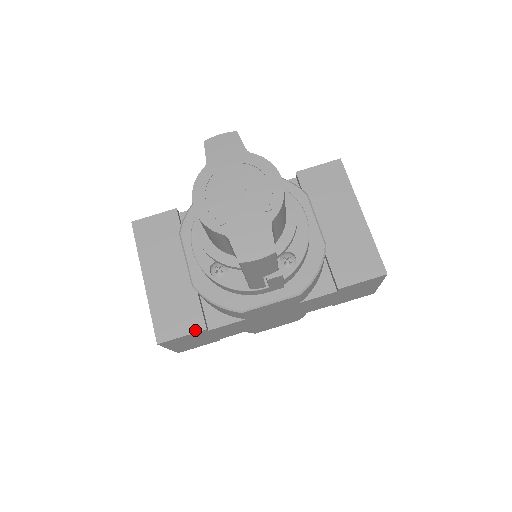
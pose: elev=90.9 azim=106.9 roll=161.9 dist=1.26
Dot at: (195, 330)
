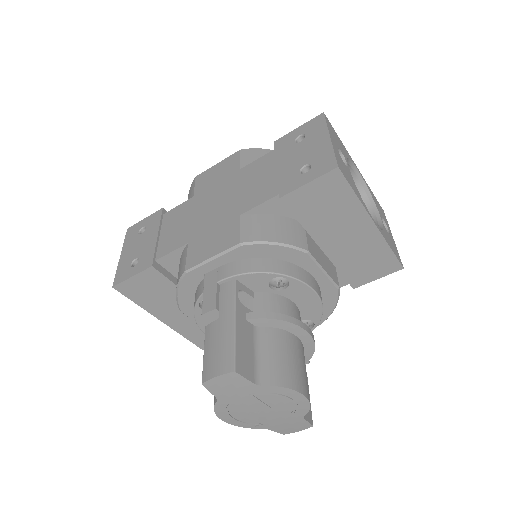
Dot at: occluded
